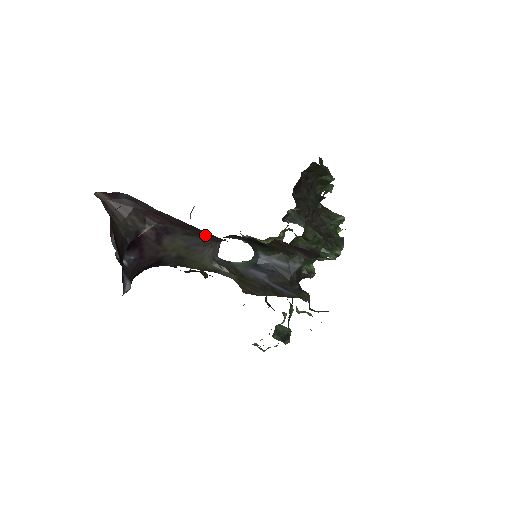
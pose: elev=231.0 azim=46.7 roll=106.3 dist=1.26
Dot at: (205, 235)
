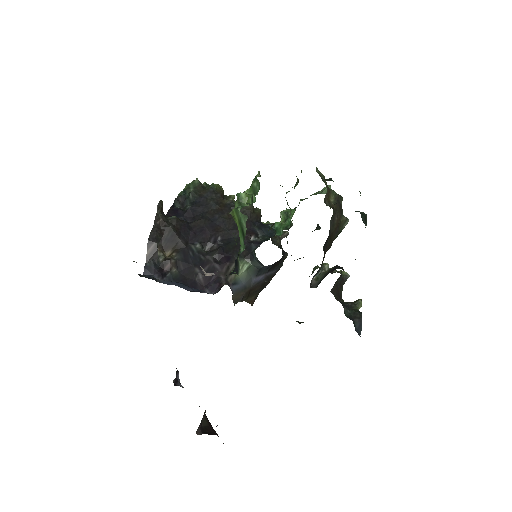
Dot at: occluded
